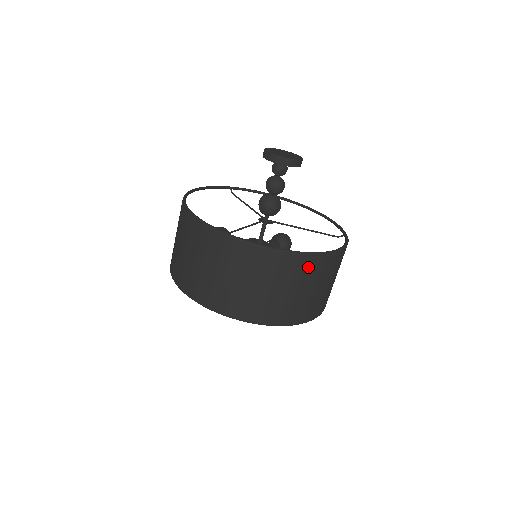
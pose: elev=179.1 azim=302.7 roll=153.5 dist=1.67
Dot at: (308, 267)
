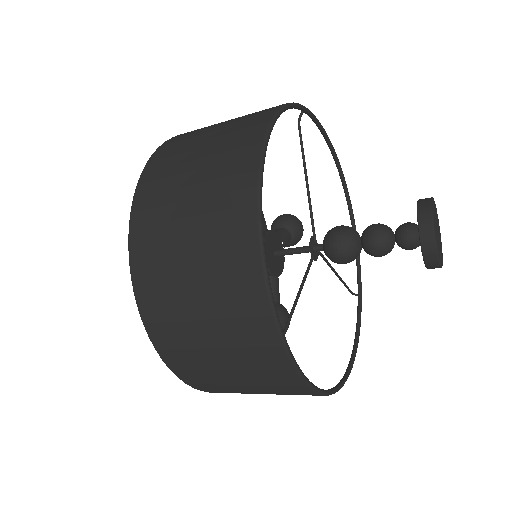
Dot at: occluded
